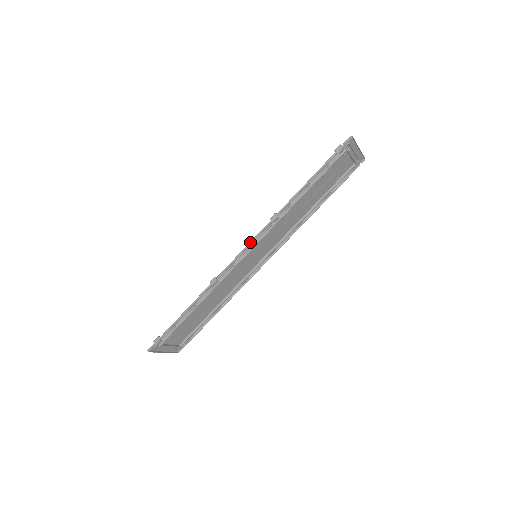
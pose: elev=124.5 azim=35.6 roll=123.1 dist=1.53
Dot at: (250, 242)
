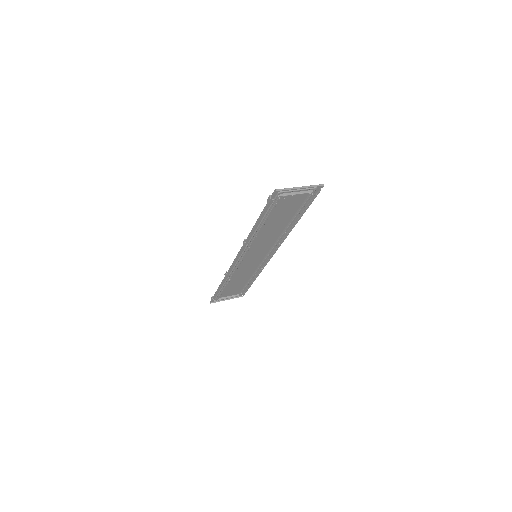
Dot at: (236, 256)
